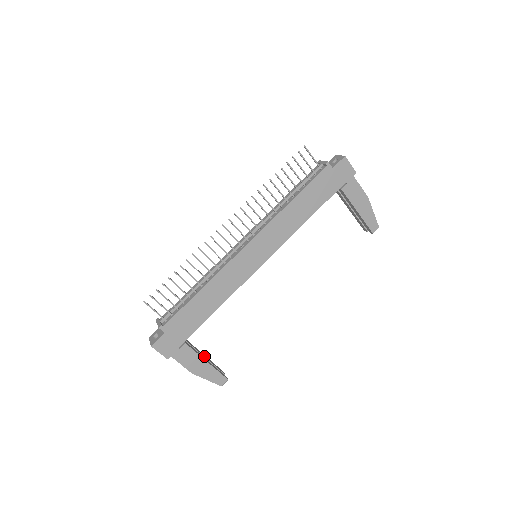
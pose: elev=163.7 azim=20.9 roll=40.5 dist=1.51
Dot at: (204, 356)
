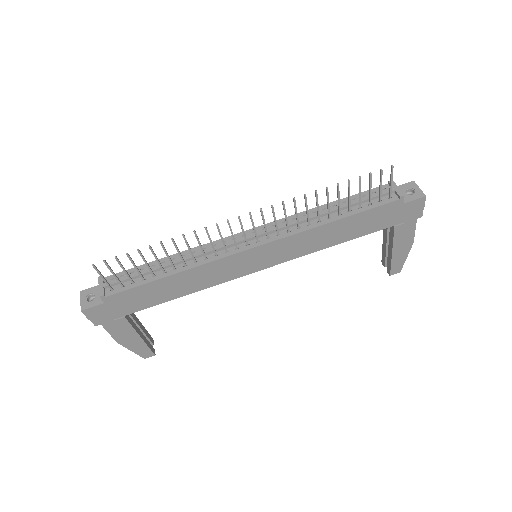
Dot at: (139, 325)
